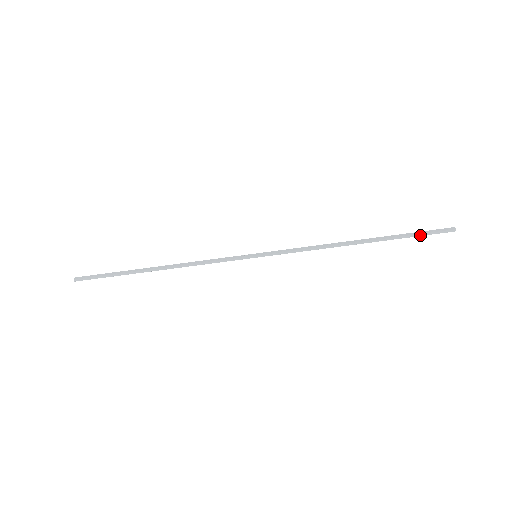
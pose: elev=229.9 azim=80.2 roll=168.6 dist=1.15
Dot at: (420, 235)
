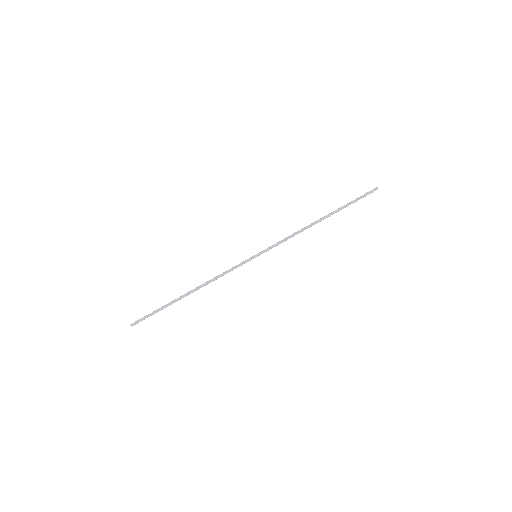
Dot at: (357, 200)
